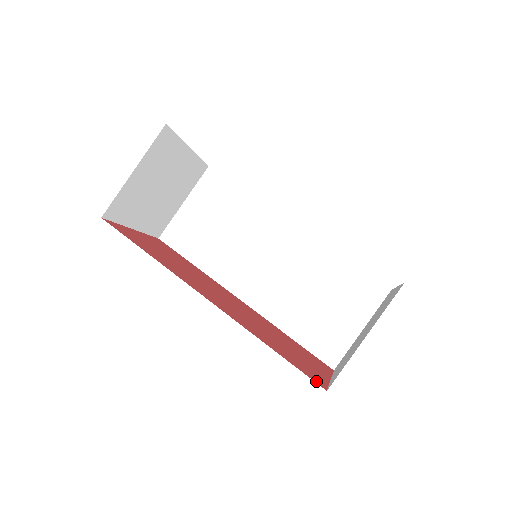
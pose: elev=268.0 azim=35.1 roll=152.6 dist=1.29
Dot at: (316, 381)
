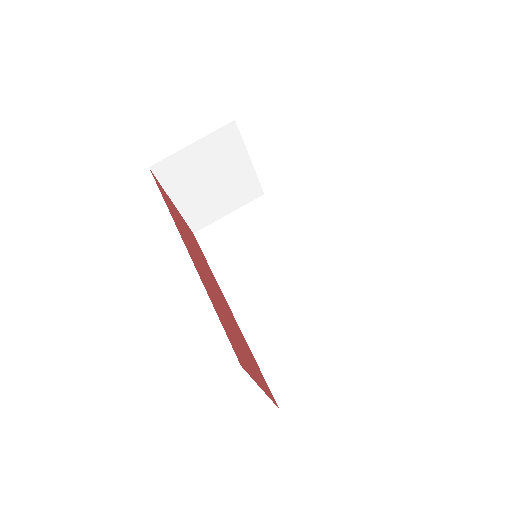
Dot at: (237, 356)
